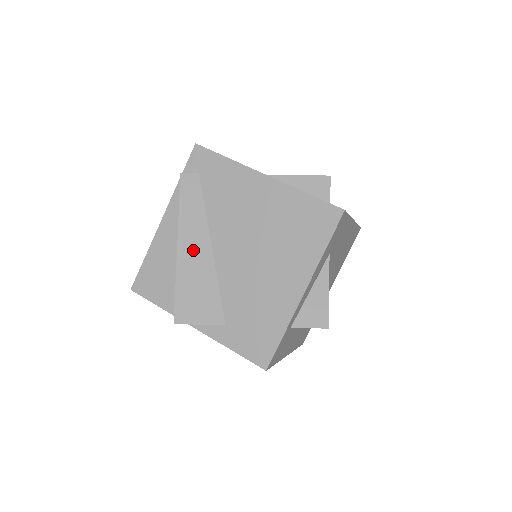
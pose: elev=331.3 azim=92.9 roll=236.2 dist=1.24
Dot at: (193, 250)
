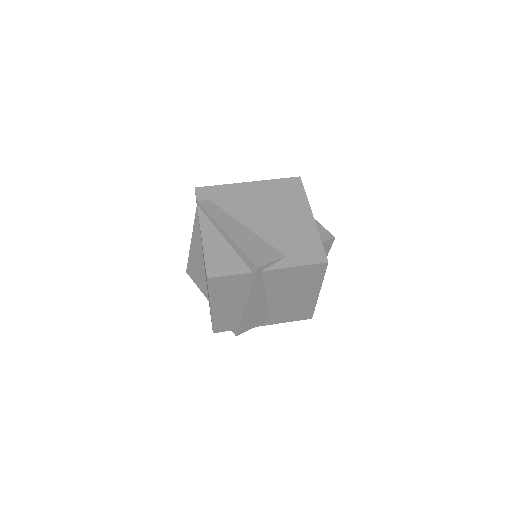
Dot at: (236, 231)
